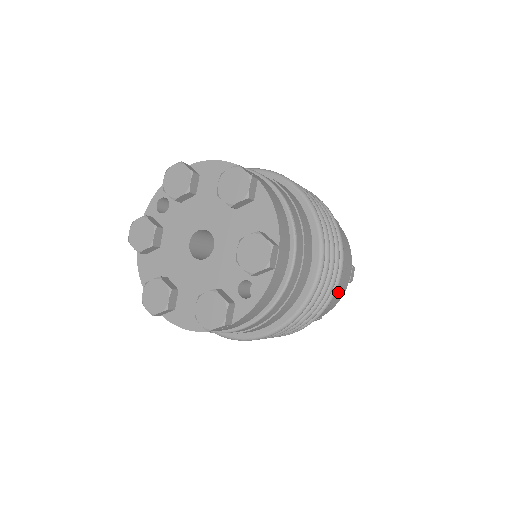
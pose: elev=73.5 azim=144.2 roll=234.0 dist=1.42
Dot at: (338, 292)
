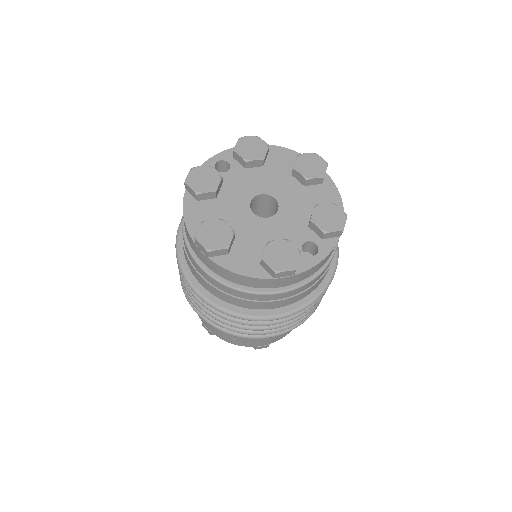
Dot at: occluded
